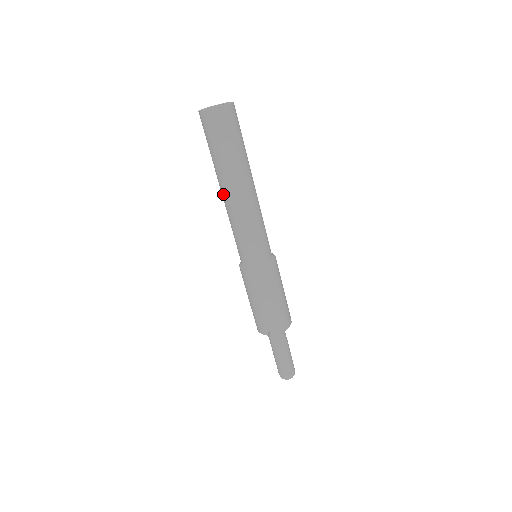
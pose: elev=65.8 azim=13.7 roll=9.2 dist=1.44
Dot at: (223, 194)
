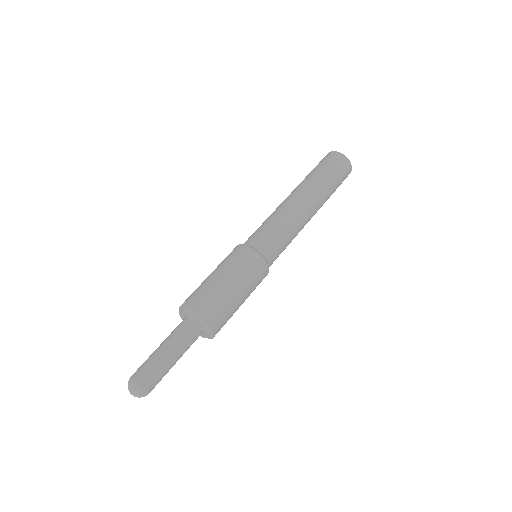
Dot at: occluded
